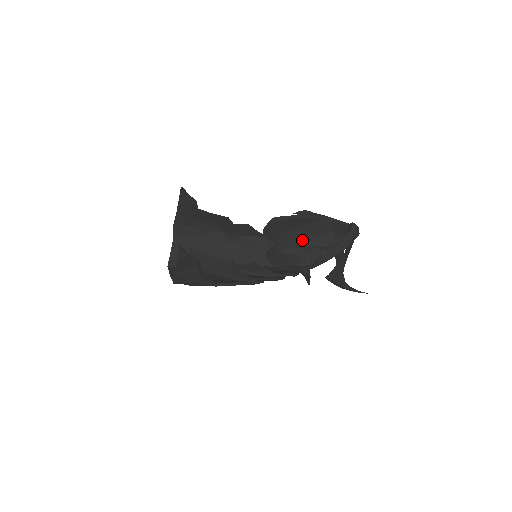
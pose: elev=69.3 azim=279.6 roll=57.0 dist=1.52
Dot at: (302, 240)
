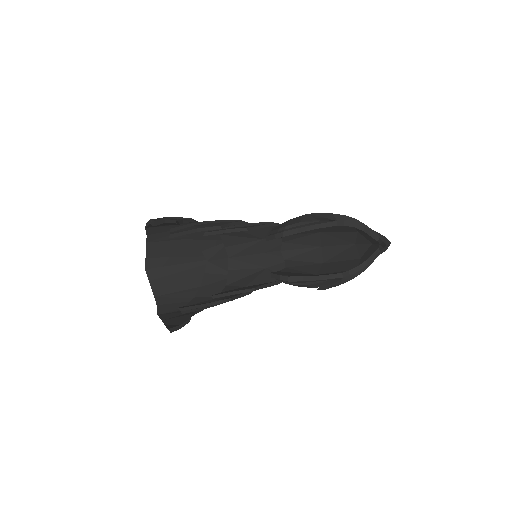
Dot at: (314, 231)
